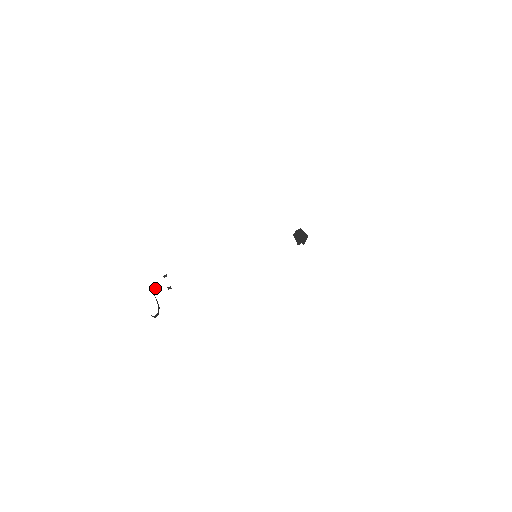
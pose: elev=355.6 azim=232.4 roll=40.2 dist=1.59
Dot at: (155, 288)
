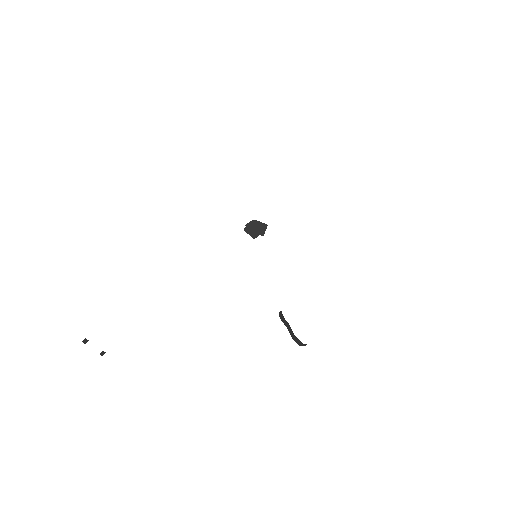
Dot at: occluded
